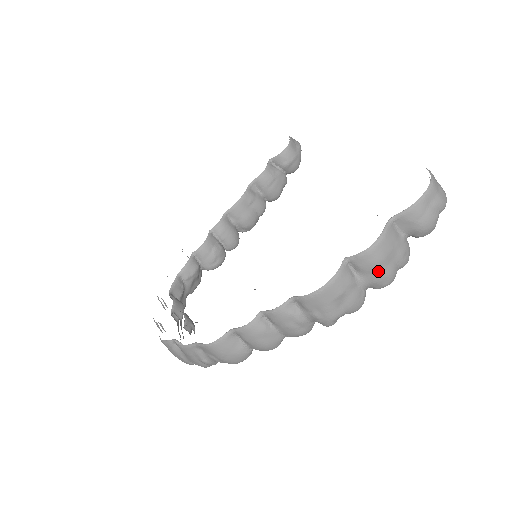
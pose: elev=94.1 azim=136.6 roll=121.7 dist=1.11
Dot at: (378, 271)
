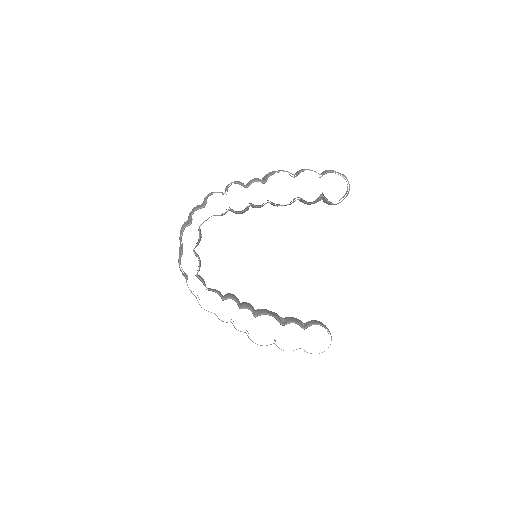
Dot at: occluded
